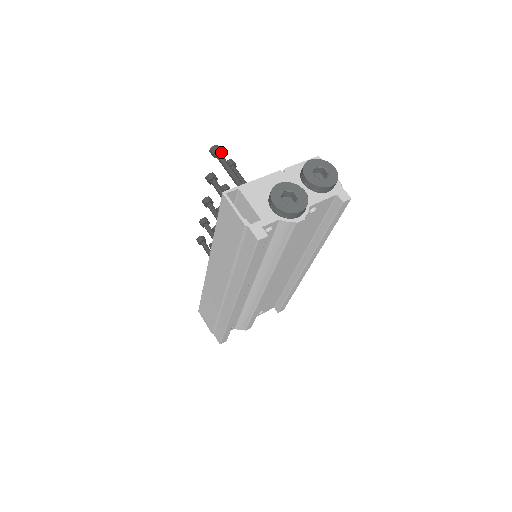
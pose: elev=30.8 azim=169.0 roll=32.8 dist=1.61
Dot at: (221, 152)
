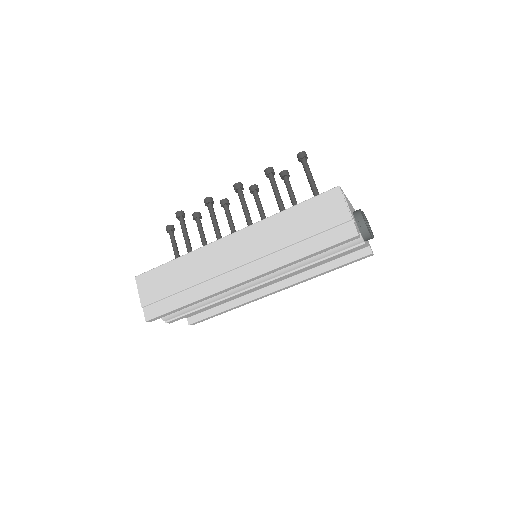
Dot at: occluded
